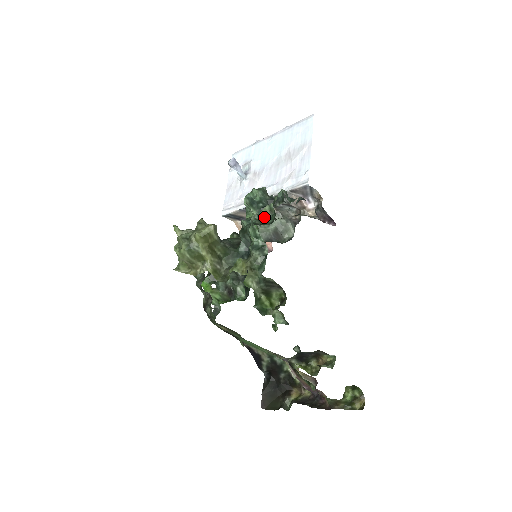
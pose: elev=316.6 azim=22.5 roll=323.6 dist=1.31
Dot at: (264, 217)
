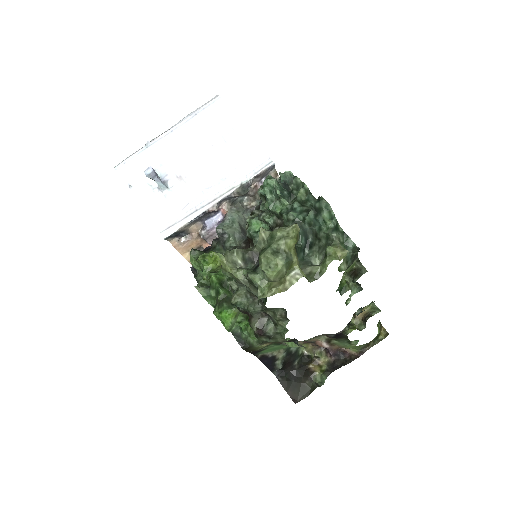
Dot at: (303, 201)
